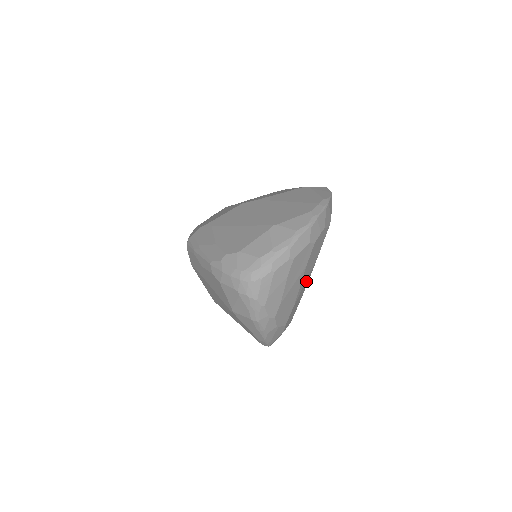
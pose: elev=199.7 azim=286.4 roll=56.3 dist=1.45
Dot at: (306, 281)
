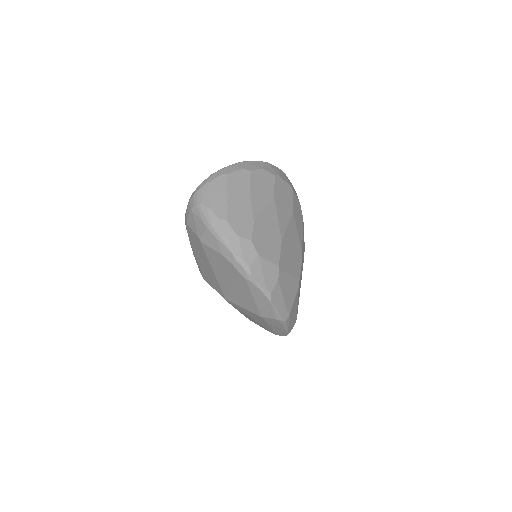
Dot at: (267, 213)
